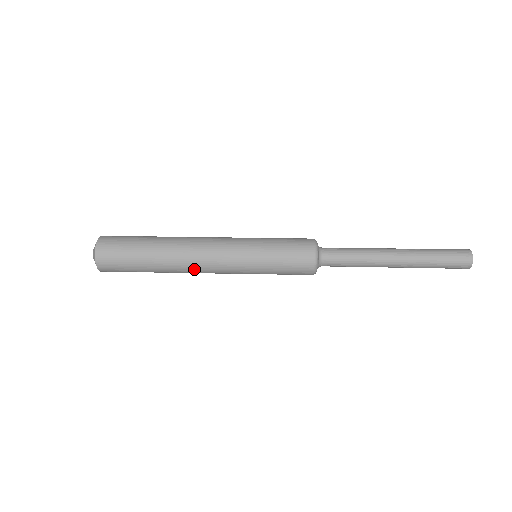
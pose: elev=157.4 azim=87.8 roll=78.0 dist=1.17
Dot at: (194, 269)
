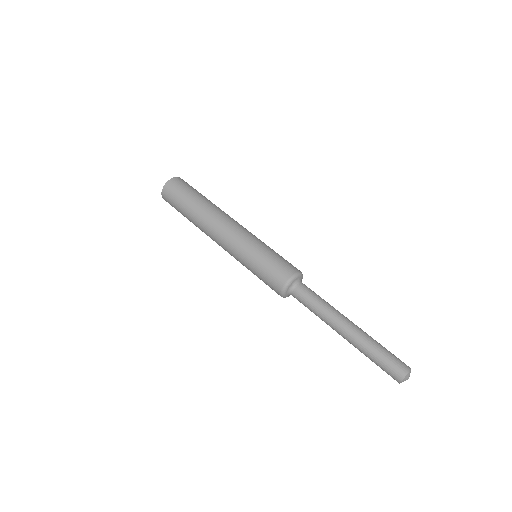
Dot at: occluded
